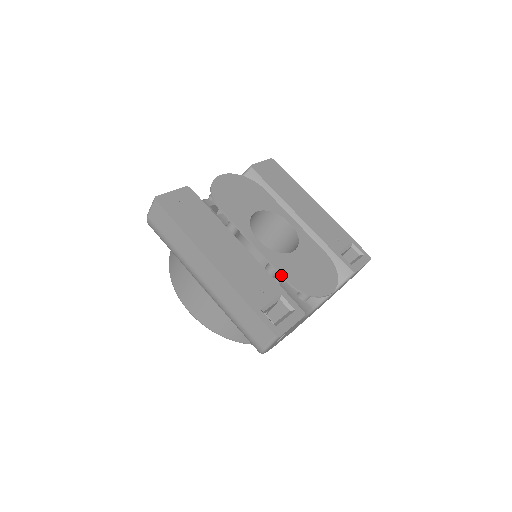
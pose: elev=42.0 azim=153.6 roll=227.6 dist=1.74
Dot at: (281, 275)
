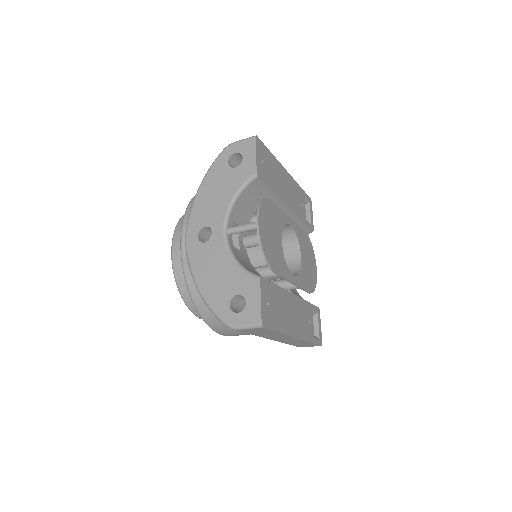
Dot at: (307, 292)
